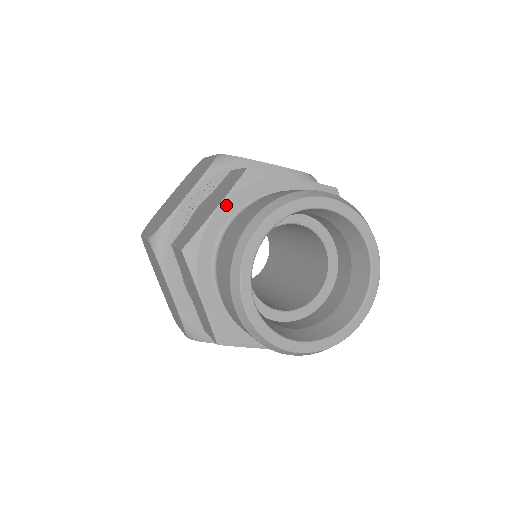
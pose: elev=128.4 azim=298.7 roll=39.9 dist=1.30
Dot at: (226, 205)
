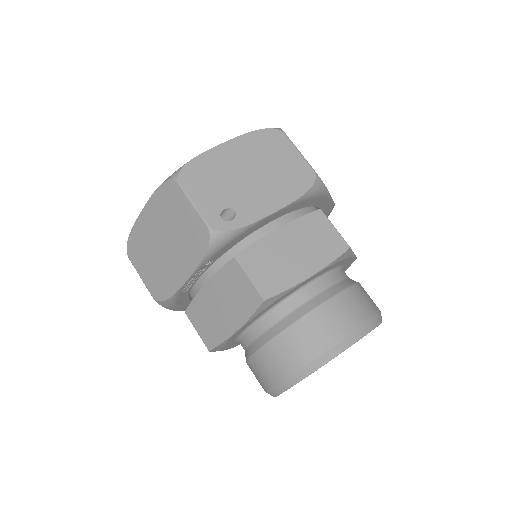
Dot at: (245, 325)
